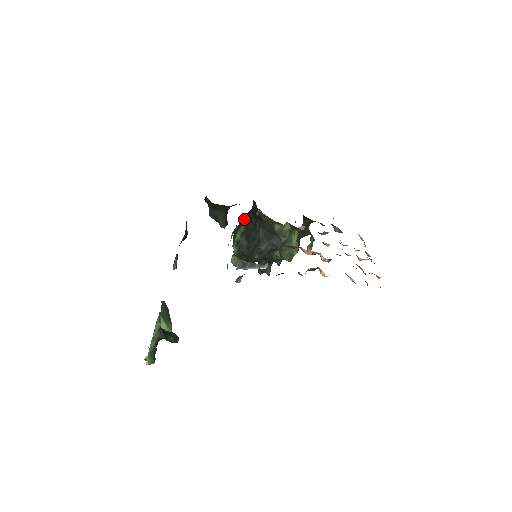
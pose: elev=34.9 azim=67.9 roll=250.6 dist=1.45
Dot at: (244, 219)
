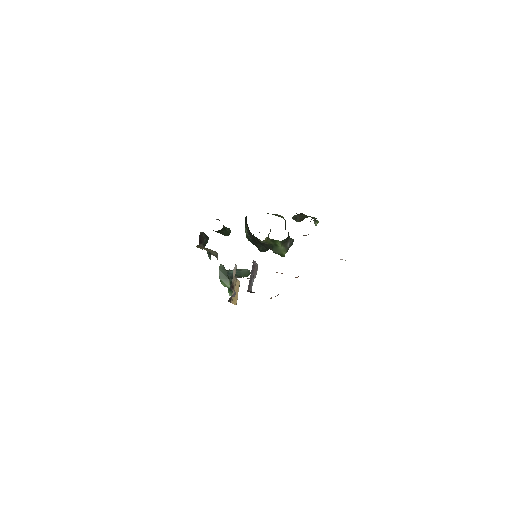
Dot at: (245, 221)
